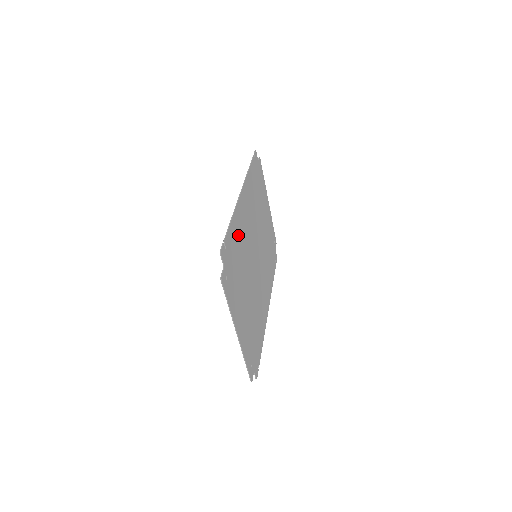
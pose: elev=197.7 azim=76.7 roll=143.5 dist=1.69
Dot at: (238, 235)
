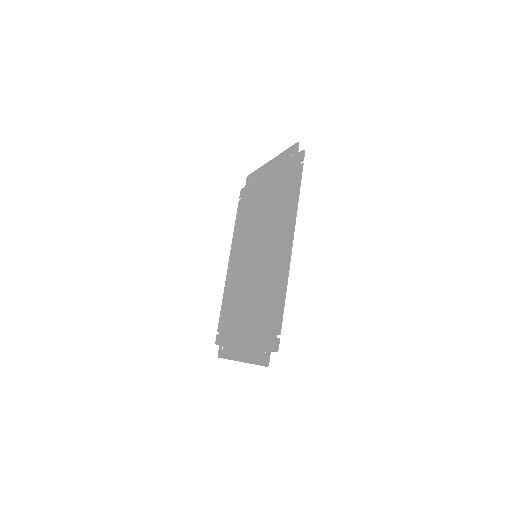
Dot at: (275, 292)
